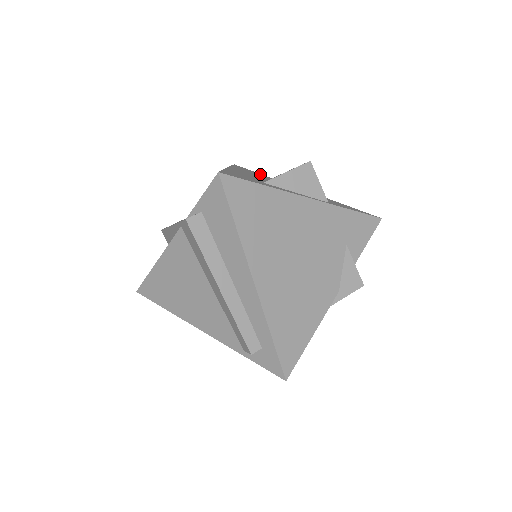
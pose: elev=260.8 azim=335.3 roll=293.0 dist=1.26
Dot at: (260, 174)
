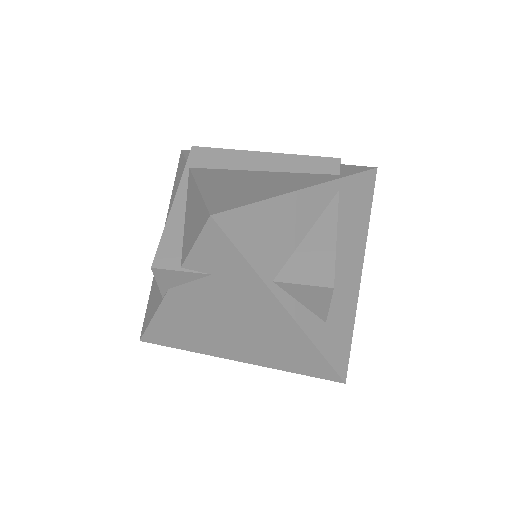
Dot at: occluded
